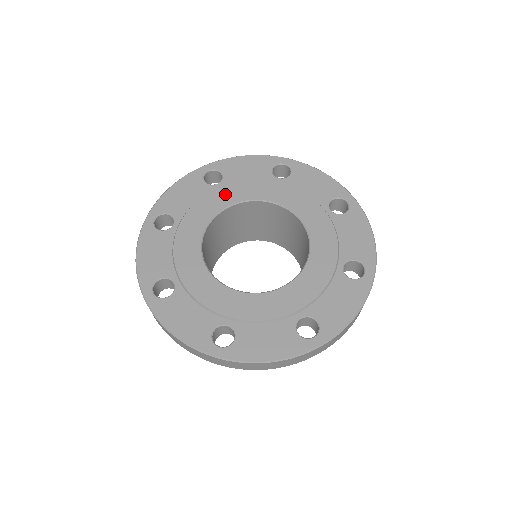
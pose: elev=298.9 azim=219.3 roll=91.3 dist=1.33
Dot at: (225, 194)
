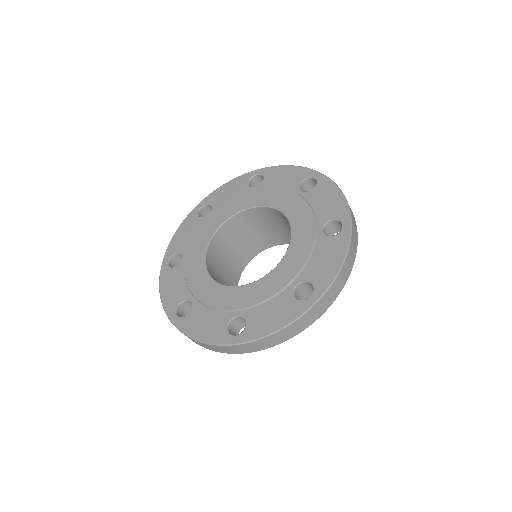
Dot at: (194, 254)
